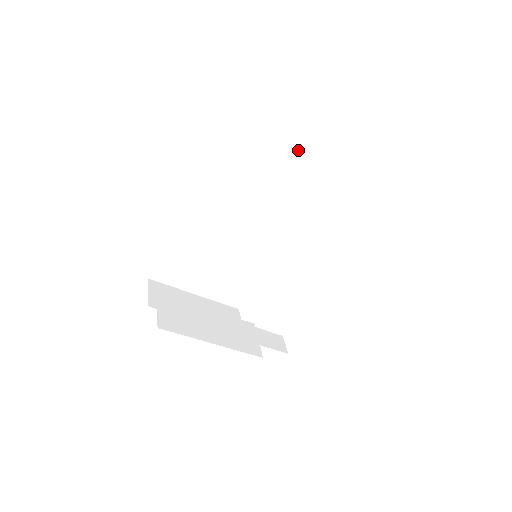
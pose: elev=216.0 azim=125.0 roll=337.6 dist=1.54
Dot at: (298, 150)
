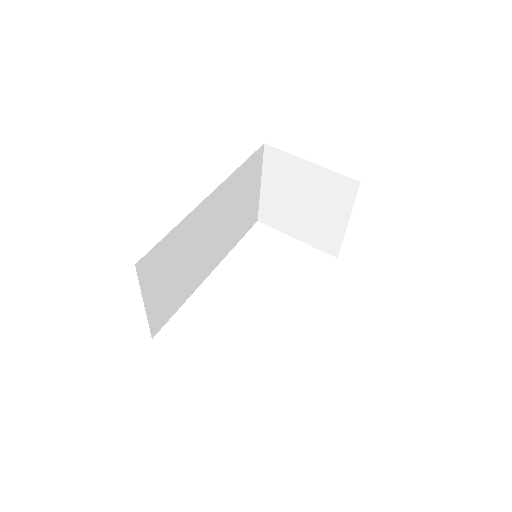
Dot at: (259, 186)
